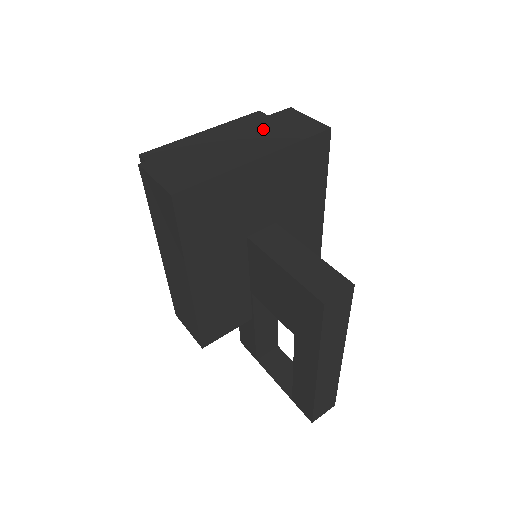
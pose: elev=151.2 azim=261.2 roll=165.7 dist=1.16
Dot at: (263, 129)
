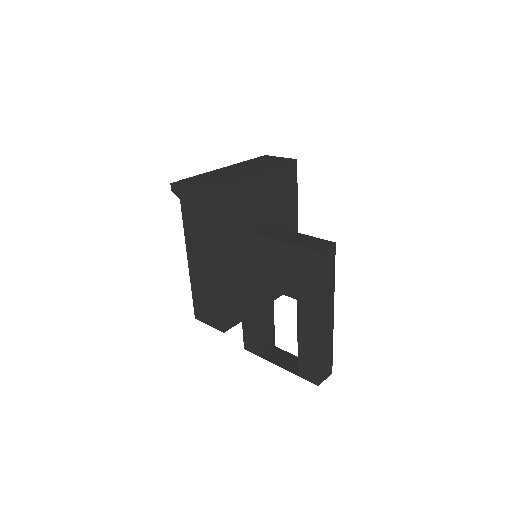
Dot at: (253, 163)
